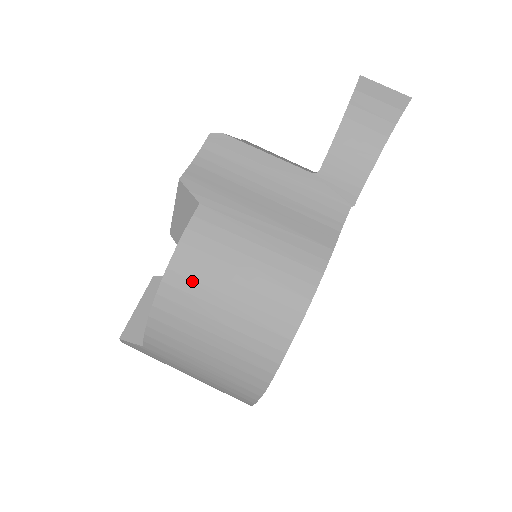
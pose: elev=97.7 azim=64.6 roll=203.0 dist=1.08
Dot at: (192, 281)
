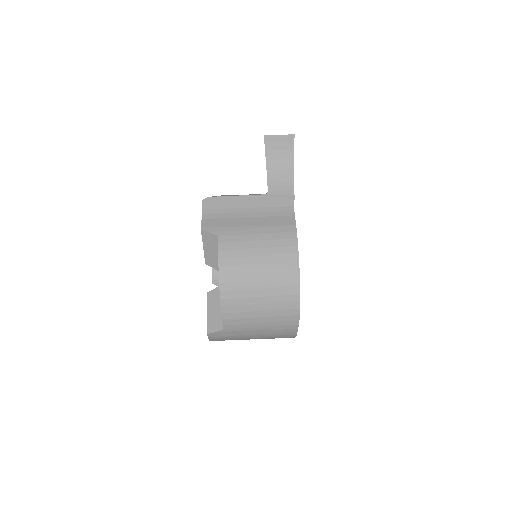
Dot at: (235, 275)
